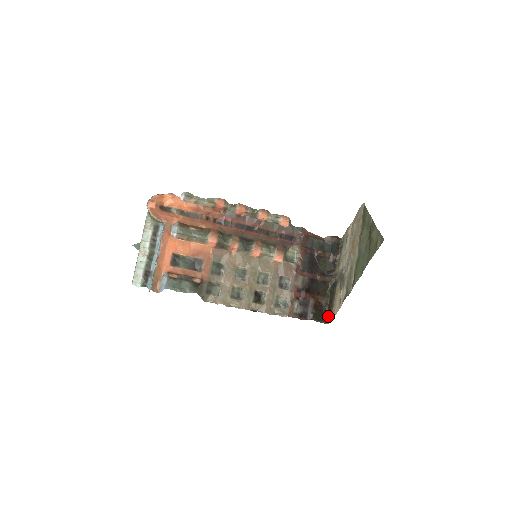
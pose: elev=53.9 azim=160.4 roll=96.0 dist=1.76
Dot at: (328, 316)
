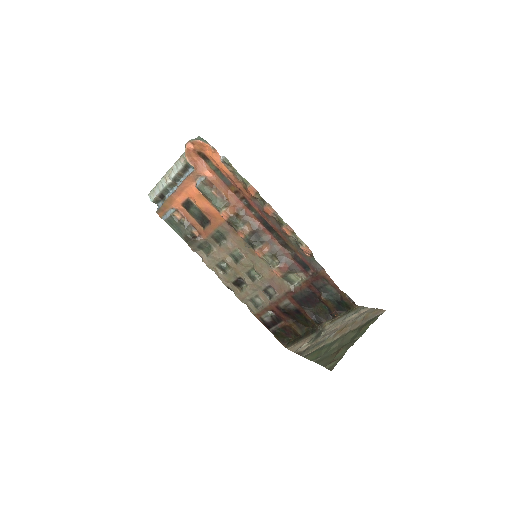
Dot at: (289, 343)
